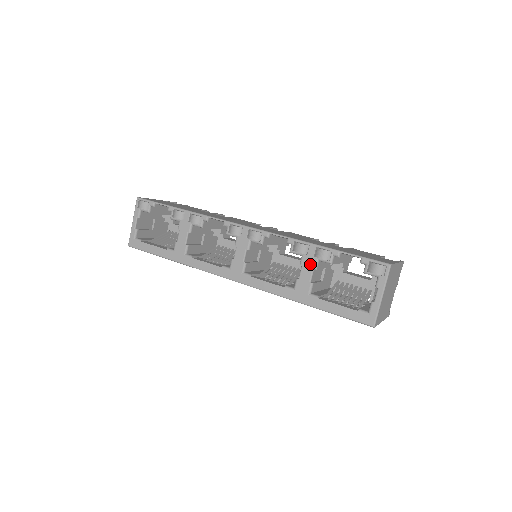
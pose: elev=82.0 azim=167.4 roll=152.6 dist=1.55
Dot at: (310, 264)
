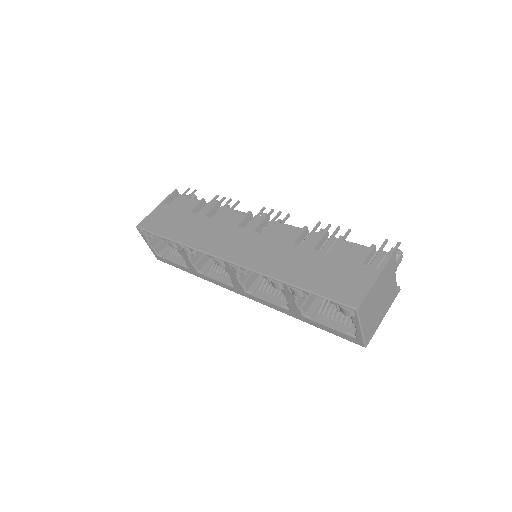
Dot at: (290, 297)
